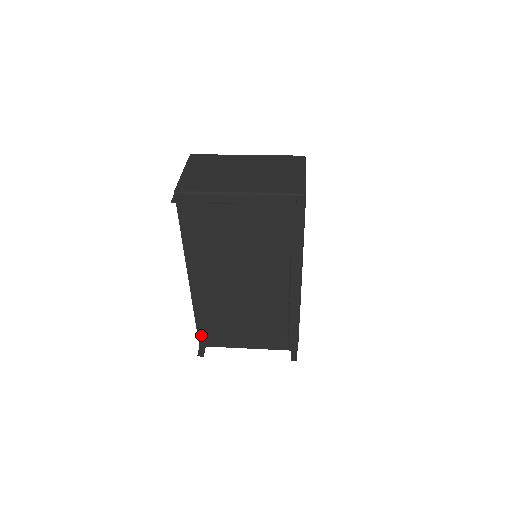
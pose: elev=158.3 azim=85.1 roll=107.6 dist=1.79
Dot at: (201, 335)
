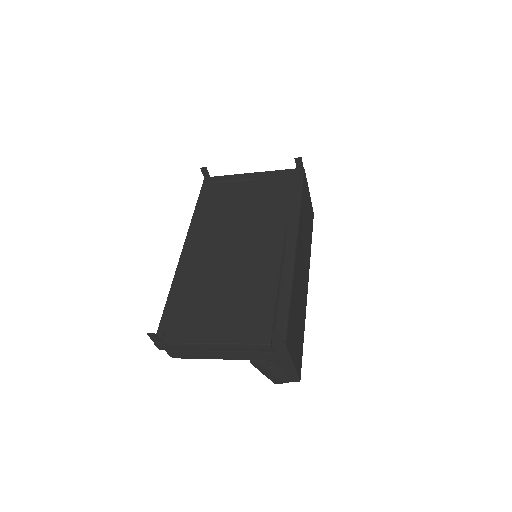
Dot at: (164, 322)
